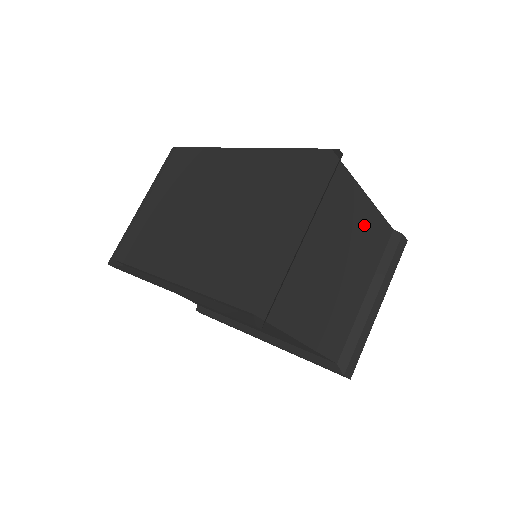
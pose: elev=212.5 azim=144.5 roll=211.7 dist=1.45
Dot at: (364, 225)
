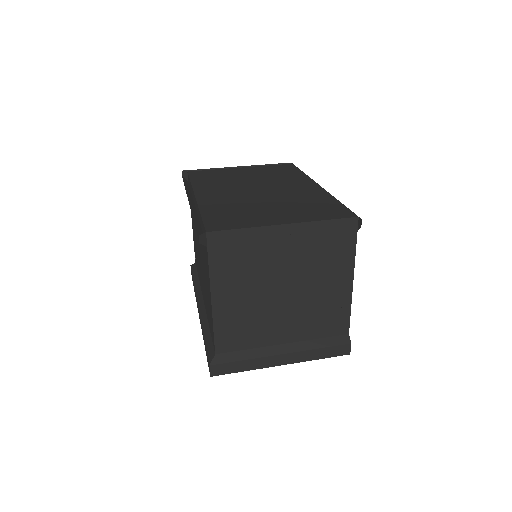
Dot at: (331, 297)
